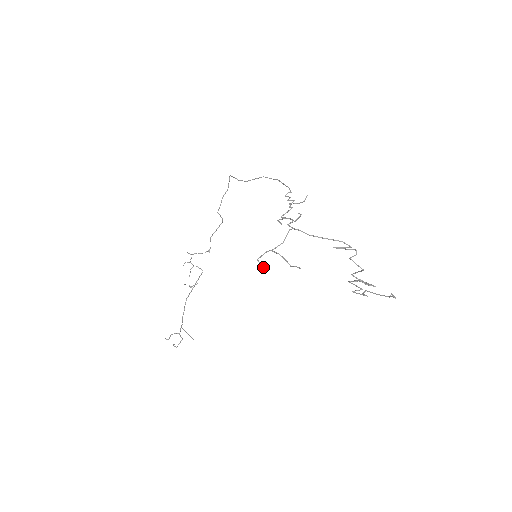
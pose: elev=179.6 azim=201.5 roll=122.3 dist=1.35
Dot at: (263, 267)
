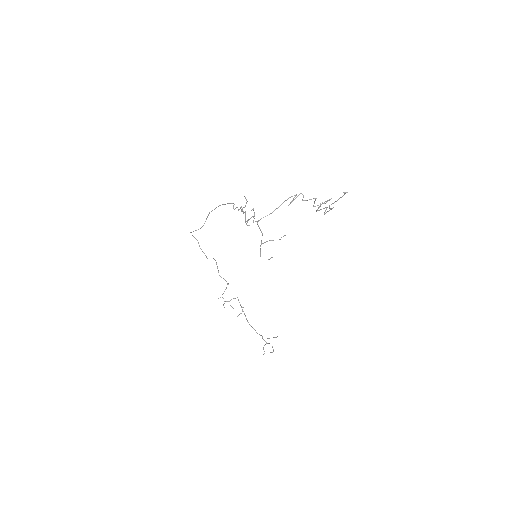
Dot at: occluded
